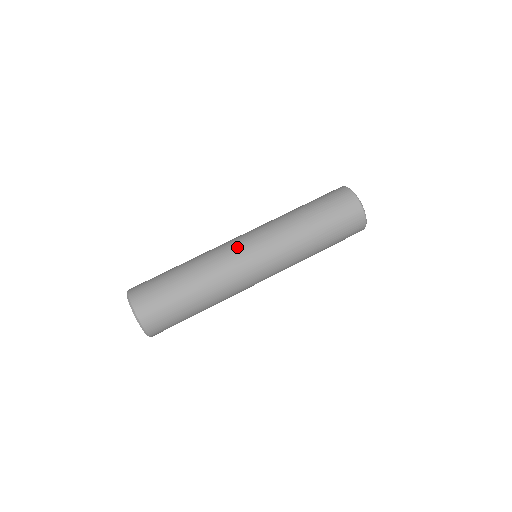
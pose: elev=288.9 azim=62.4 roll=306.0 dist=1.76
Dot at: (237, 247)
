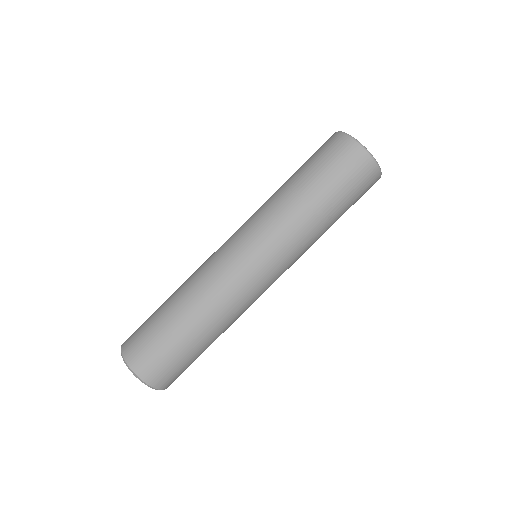
Dot at: (253, 284)
